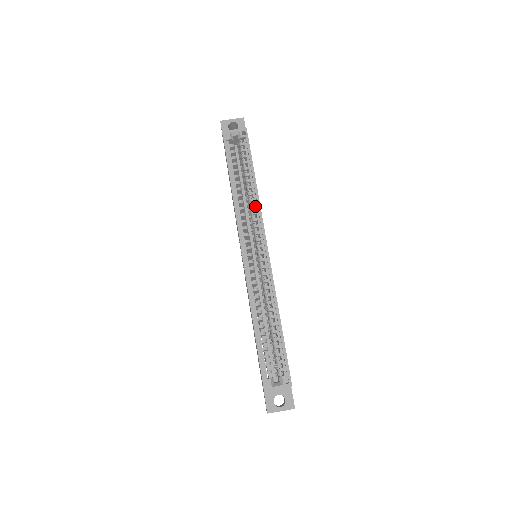
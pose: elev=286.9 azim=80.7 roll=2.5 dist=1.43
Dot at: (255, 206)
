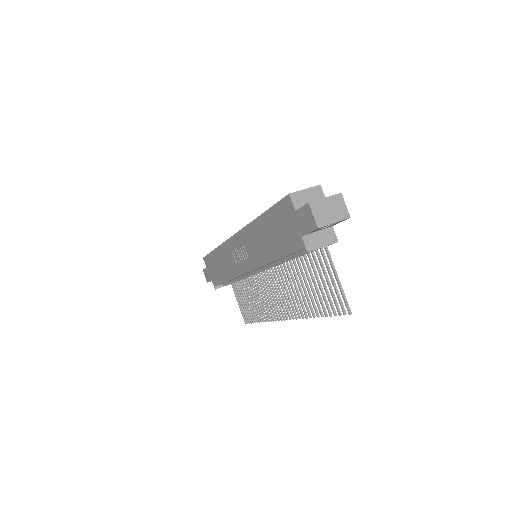
Dot at: occluded
